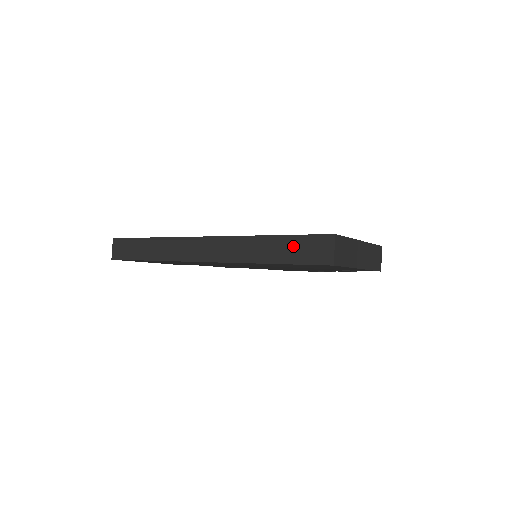
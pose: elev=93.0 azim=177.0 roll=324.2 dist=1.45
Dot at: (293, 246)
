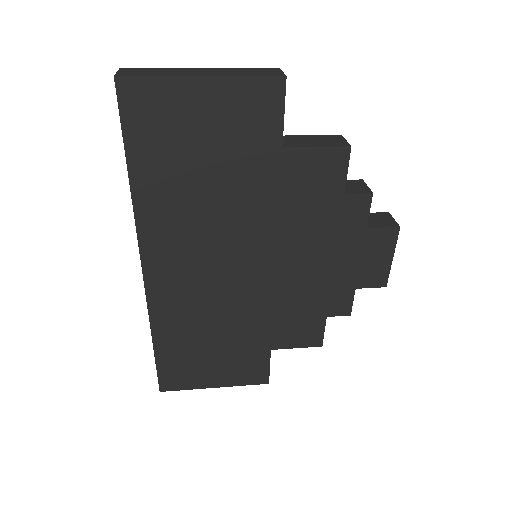
Dot at: occluded
